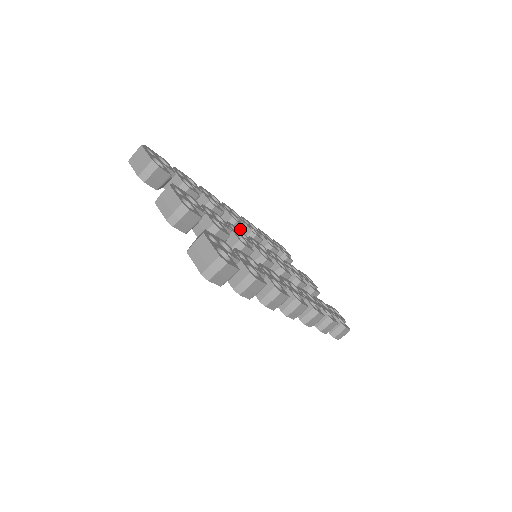
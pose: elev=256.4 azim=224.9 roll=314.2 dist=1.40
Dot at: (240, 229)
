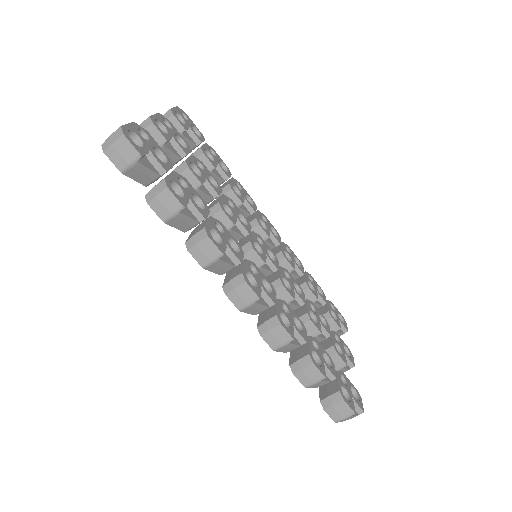
Dot at: (263, 237)
